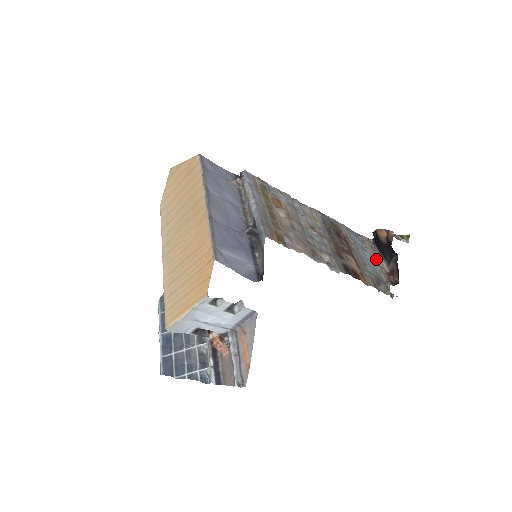
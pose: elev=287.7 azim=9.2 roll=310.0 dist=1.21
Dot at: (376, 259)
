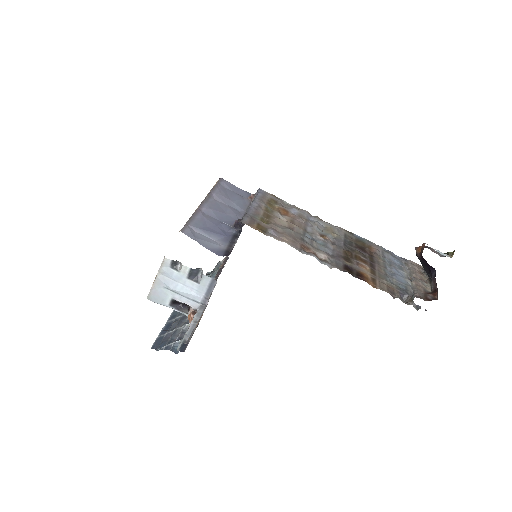
Dot at: (415, 278)
